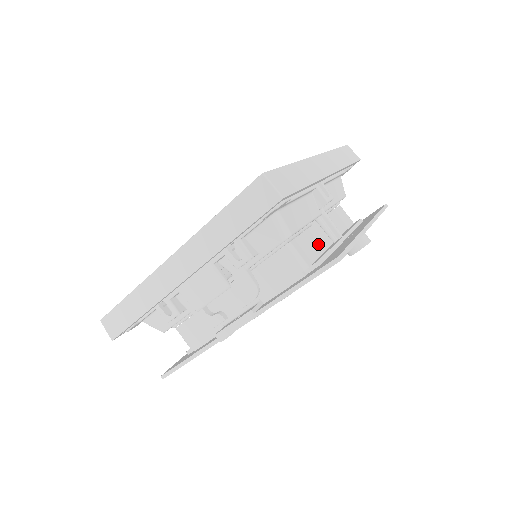
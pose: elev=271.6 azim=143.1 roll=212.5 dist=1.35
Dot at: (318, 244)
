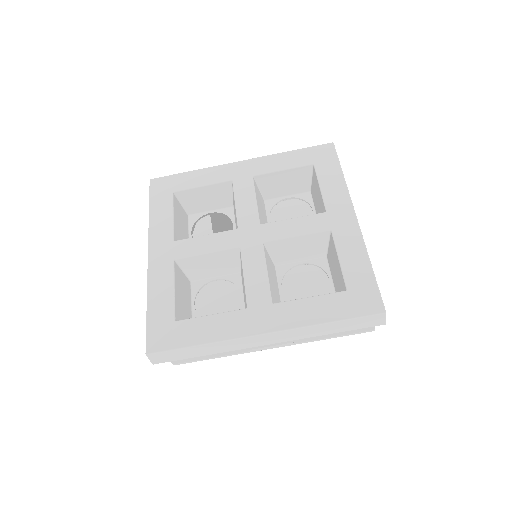
Dot at: occluded
